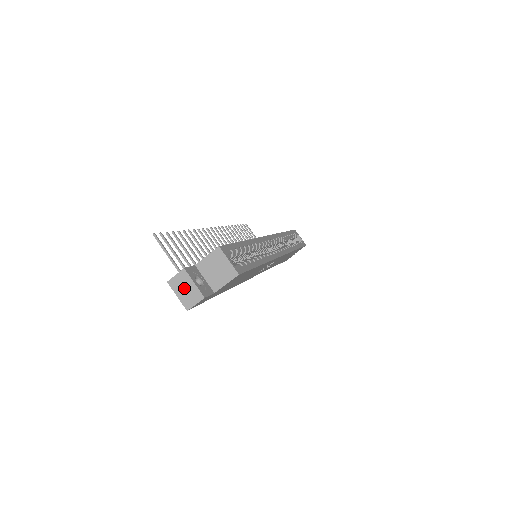
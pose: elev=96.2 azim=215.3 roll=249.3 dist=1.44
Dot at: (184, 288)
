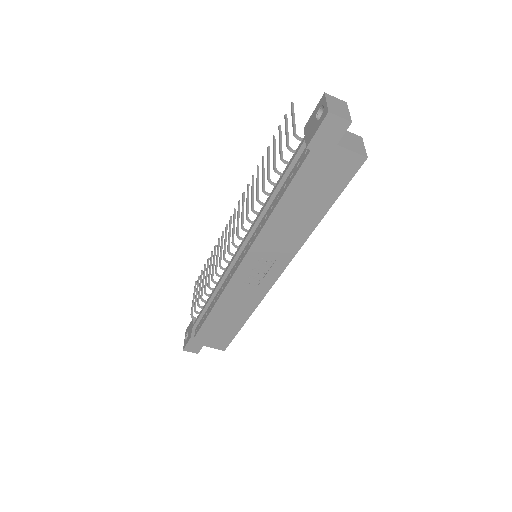
Dot at: (337, 105)
